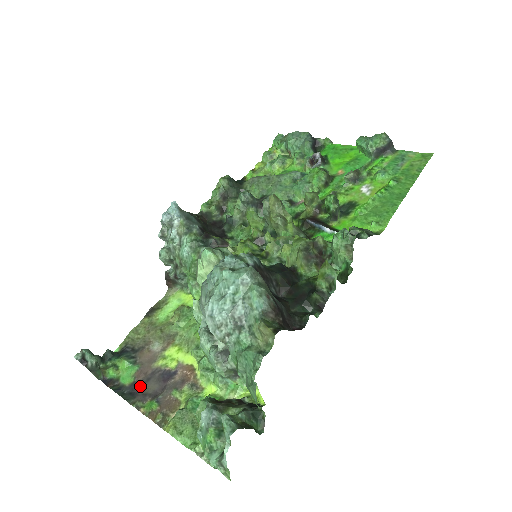
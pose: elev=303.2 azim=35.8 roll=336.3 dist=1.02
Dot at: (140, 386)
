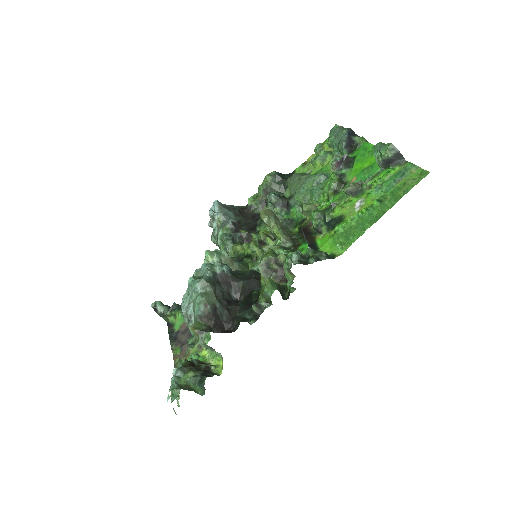
Dot at: (180, 334)
